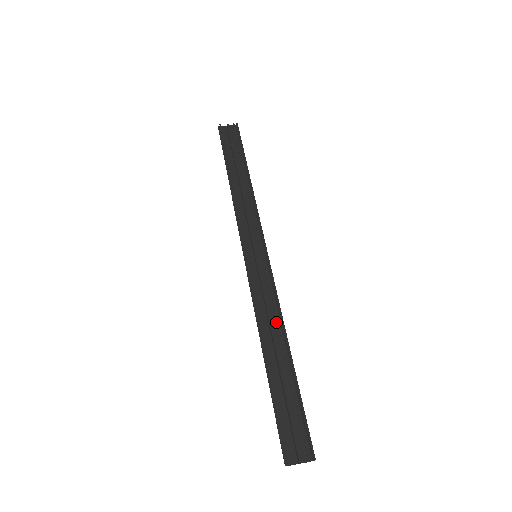
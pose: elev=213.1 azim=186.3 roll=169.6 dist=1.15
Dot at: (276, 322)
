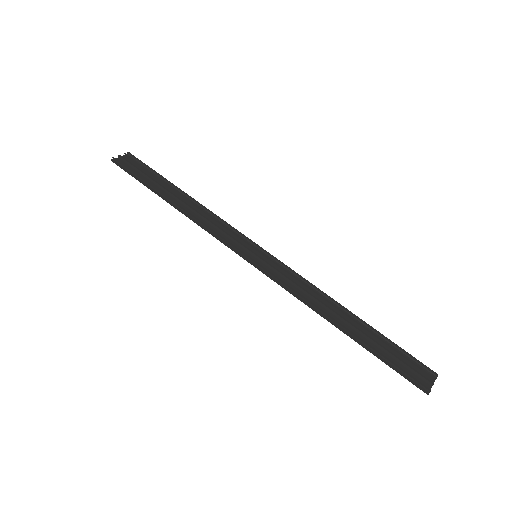
Dot at: (320, 298)
